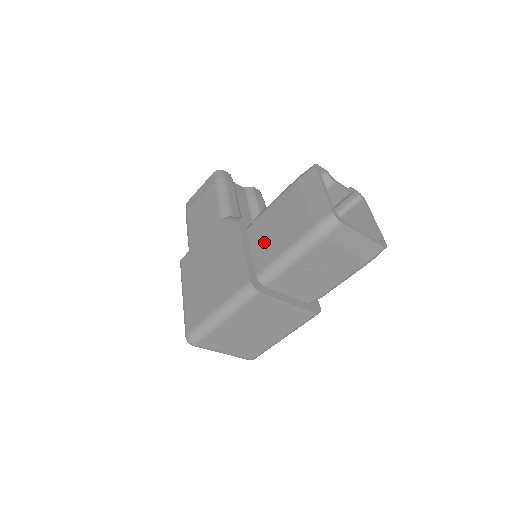
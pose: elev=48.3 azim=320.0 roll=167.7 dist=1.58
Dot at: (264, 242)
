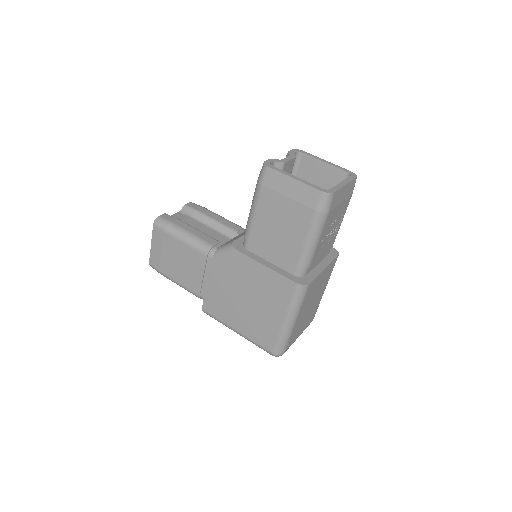
Dot at: (276, 248)
